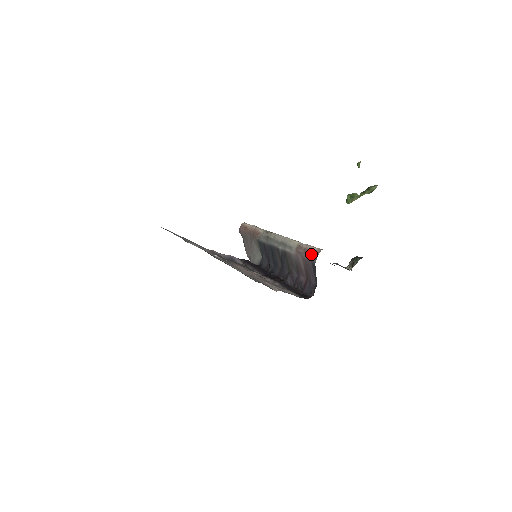
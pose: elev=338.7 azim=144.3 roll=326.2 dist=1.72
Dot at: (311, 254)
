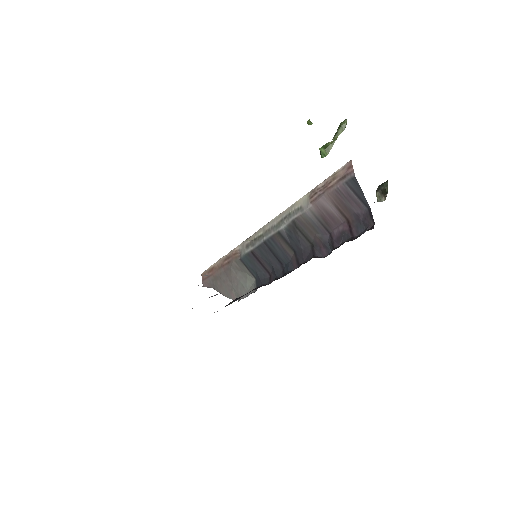
Dot at: (340, 176)
